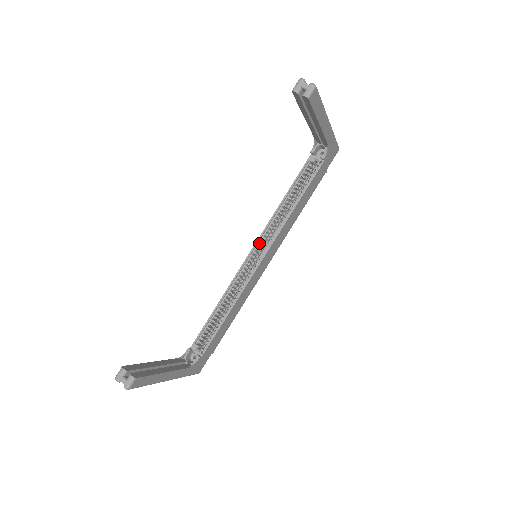
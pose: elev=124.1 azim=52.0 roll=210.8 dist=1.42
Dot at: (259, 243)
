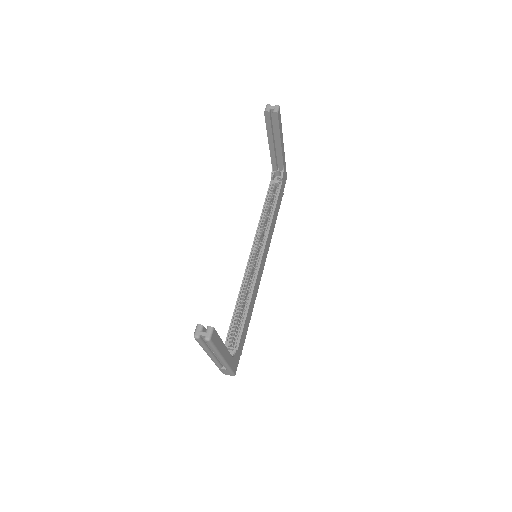
Dot at: (254, 248)
